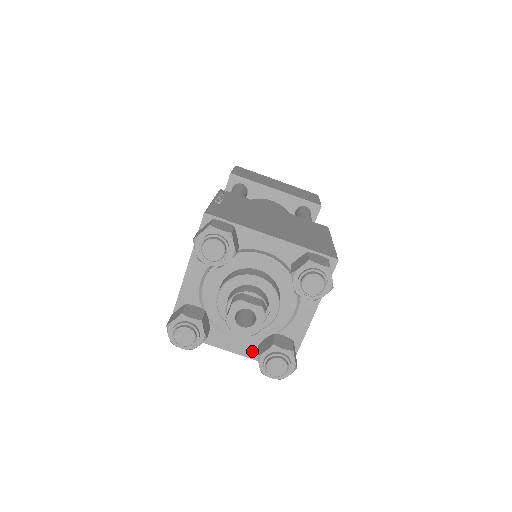
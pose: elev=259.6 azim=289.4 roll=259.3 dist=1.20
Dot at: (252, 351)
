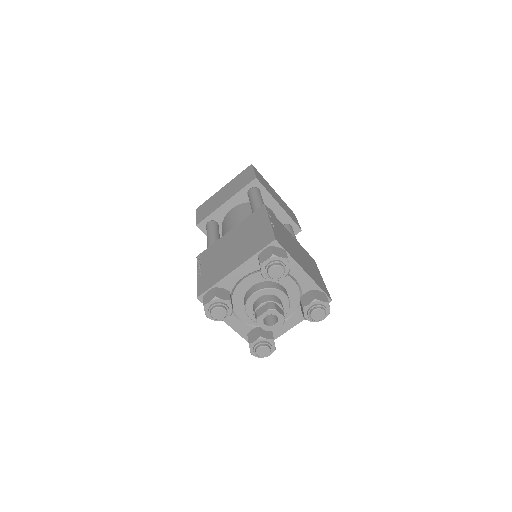
Dot at: occluded
